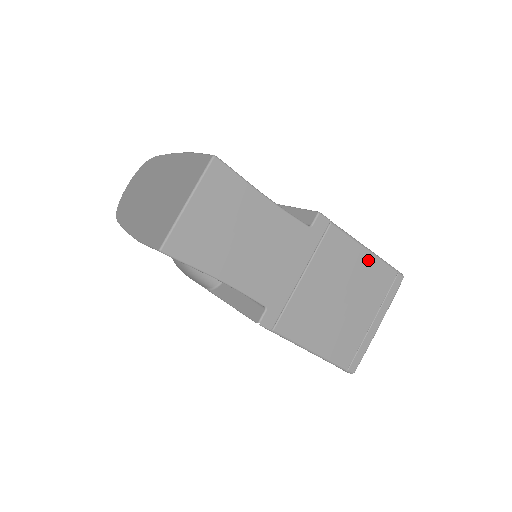
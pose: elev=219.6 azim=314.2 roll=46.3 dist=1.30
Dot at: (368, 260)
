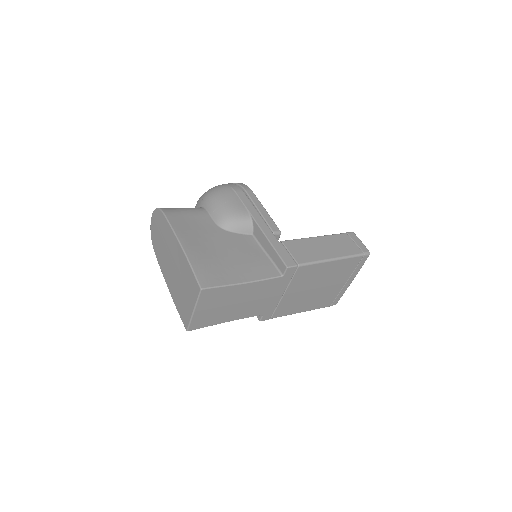
Dot at: (335, 264)
